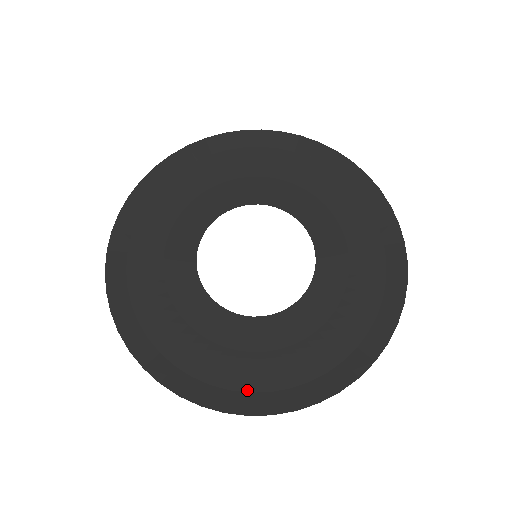
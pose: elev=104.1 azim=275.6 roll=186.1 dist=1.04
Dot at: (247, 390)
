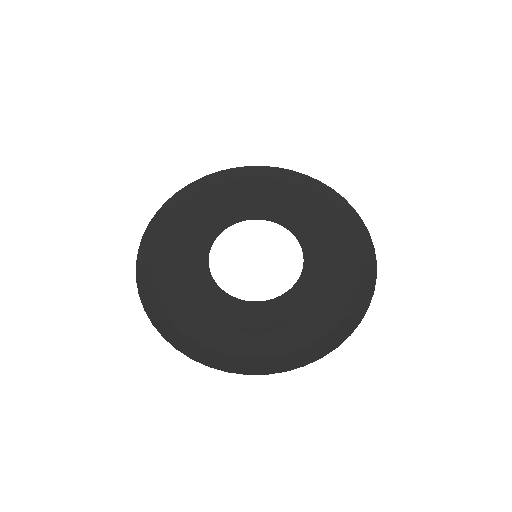
Dot at: (247, 356)
